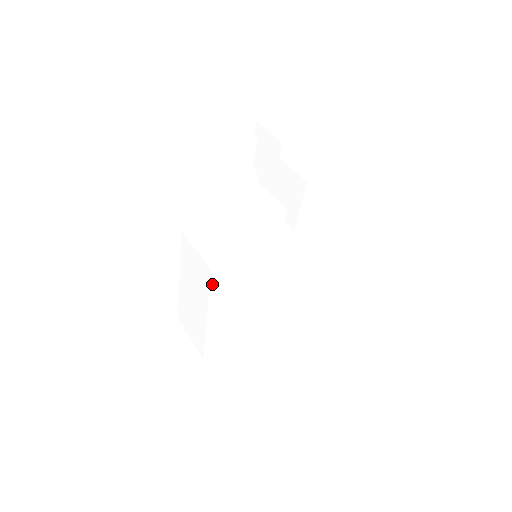
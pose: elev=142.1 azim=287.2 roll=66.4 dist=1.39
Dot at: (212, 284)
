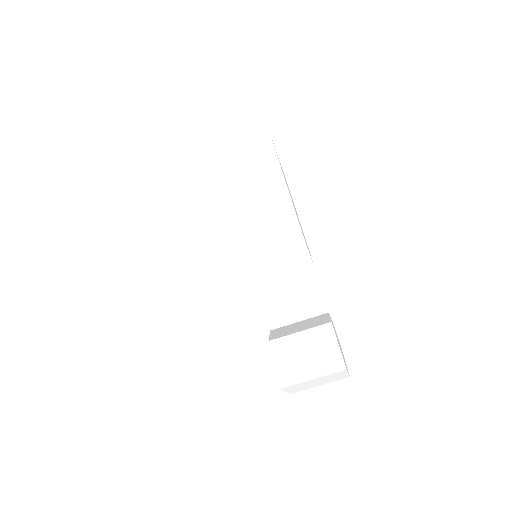
Dot at: occluded
